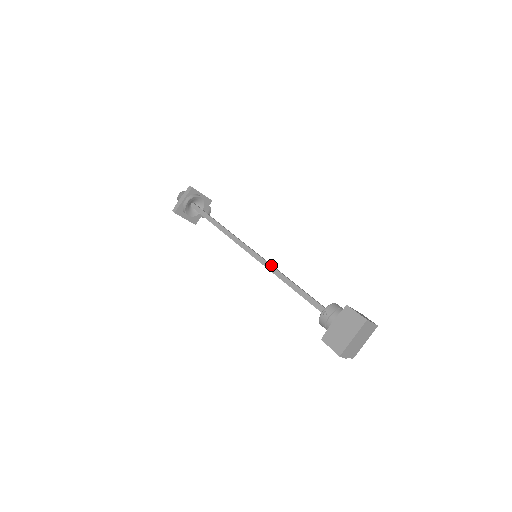
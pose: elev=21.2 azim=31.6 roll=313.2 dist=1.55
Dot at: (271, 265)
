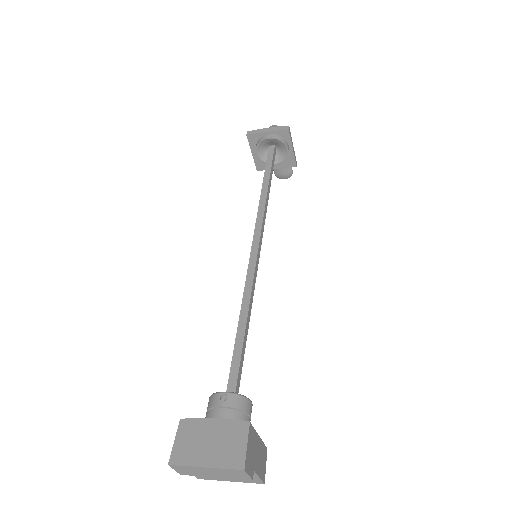
Dot at: (253, 281)
